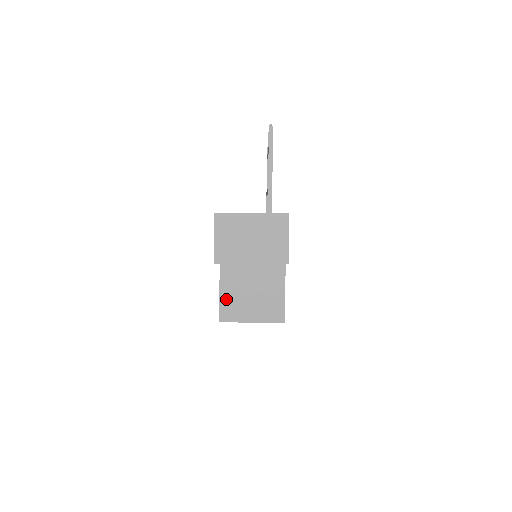
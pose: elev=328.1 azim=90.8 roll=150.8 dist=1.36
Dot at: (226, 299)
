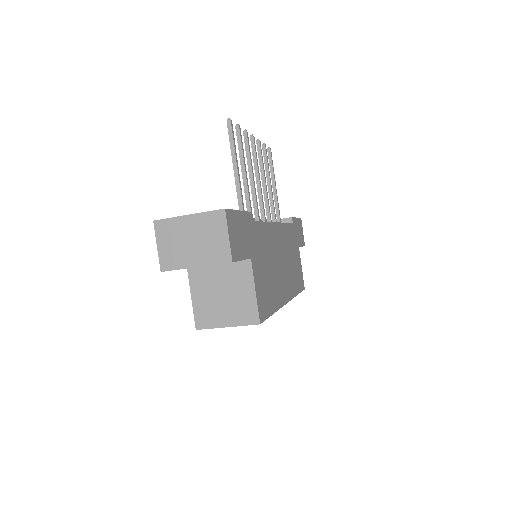
Dot at: (199, 306)
